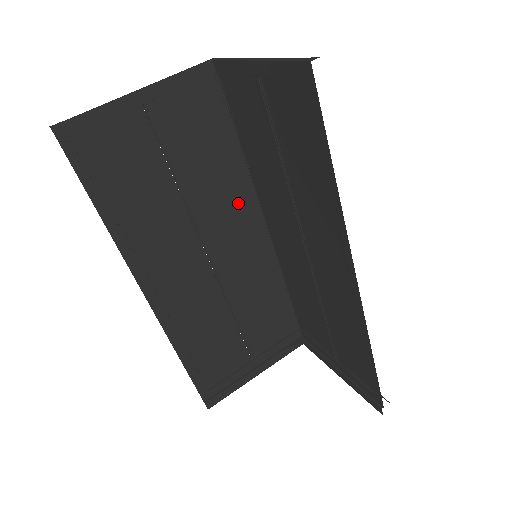
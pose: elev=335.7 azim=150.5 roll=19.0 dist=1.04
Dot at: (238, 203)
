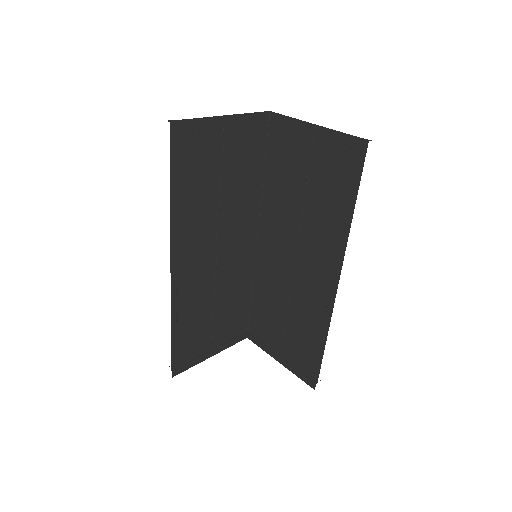
Dot at: (248, 215)
